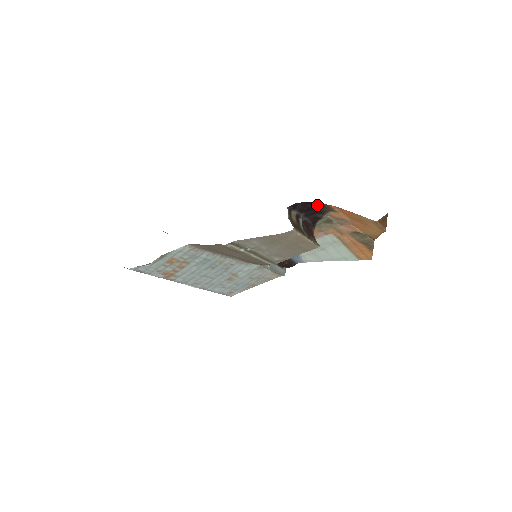
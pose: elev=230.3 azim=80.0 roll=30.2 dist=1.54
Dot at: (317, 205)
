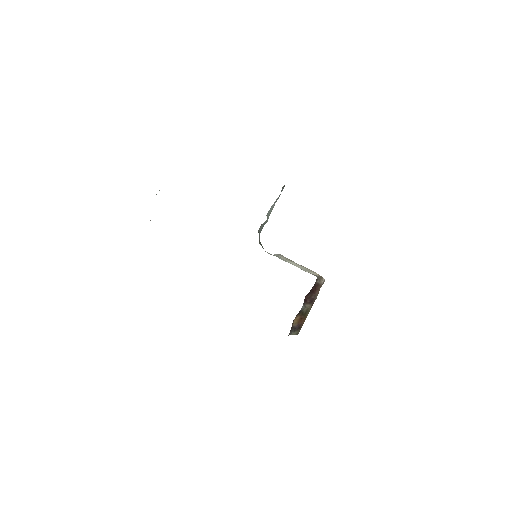
Dot at: occluded
